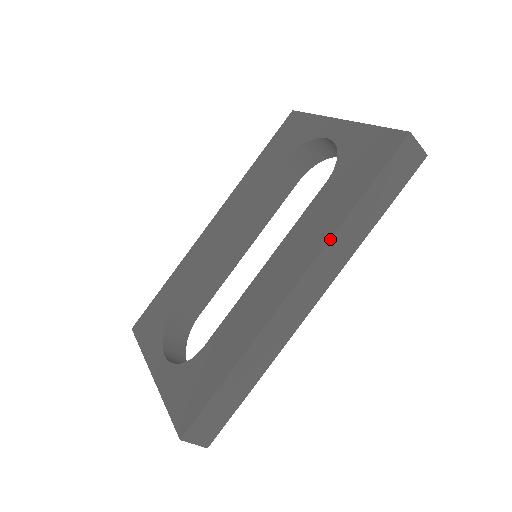
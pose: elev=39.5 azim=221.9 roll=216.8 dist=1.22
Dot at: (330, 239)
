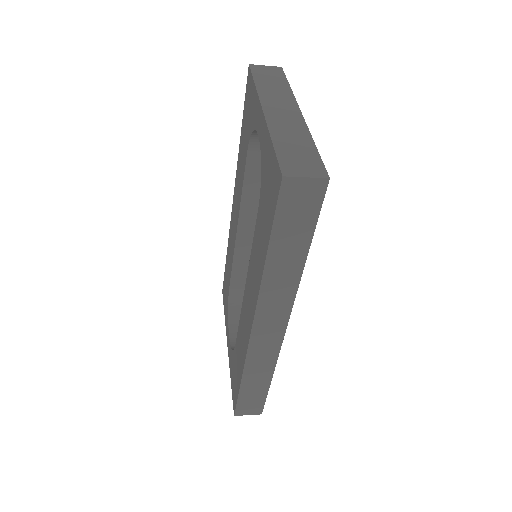
Dot at: (259, 291)
